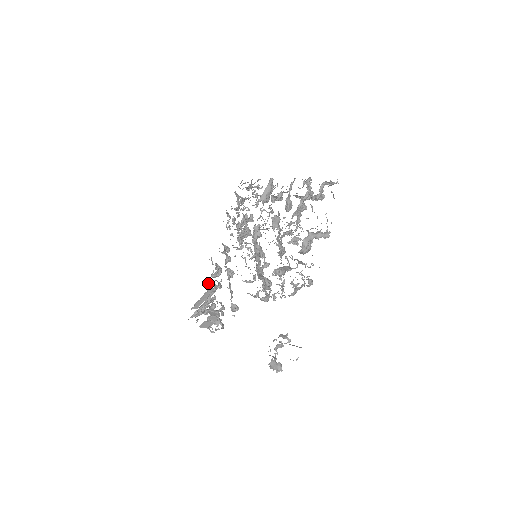
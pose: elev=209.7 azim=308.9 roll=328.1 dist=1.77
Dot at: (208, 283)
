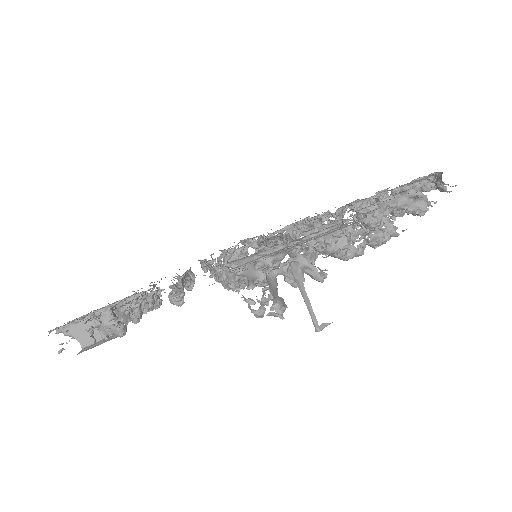
Dot at: occluded
